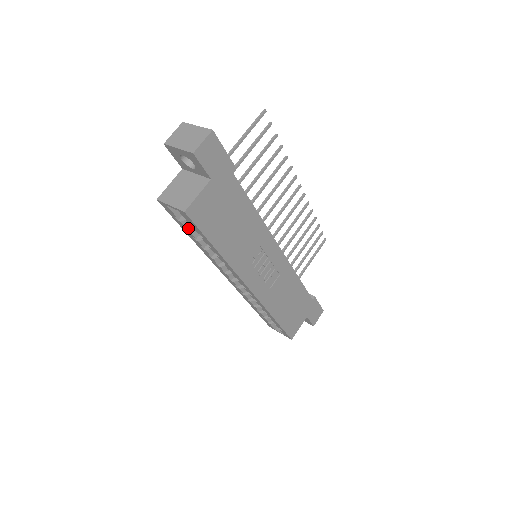
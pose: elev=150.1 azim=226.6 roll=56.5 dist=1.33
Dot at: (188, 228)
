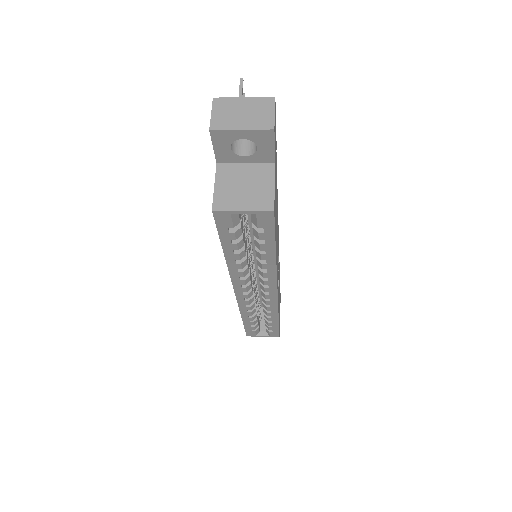
Dot at: (231, 240)
